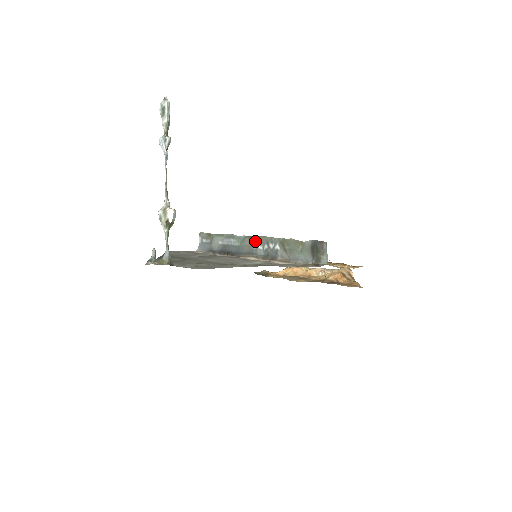
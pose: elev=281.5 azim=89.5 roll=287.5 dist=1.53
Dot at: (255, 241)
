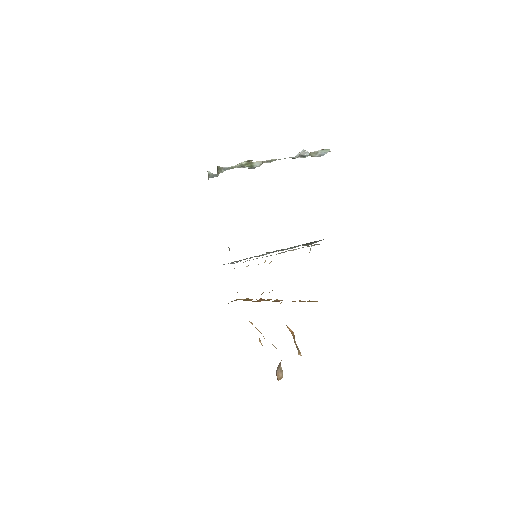
Dot at: occluded
